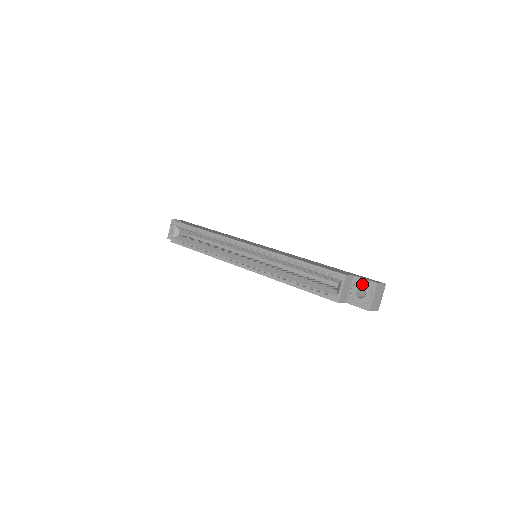
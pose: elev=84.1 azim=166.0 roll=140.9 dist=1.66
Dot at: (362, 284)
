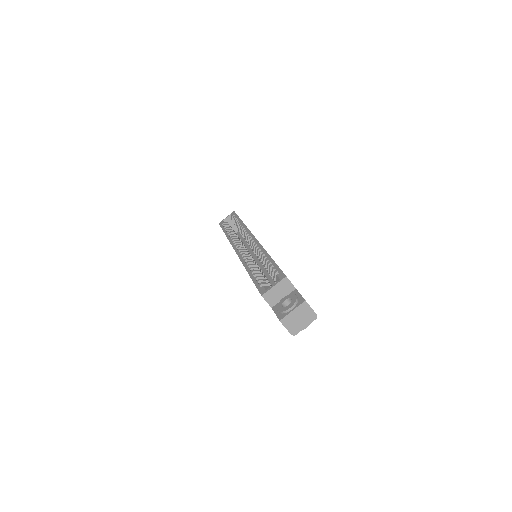
Dot at: (294, 296)
